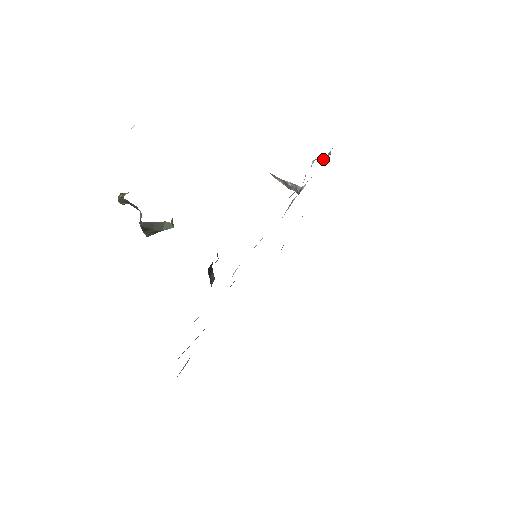
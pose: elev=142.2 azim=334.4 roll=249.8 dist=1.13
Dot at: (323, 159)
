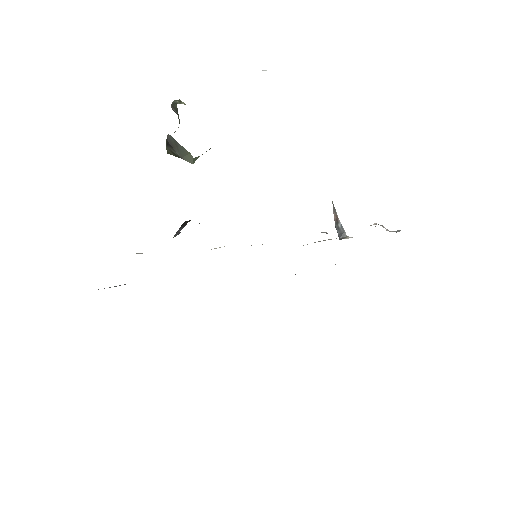
Dot at: (387, 230)
